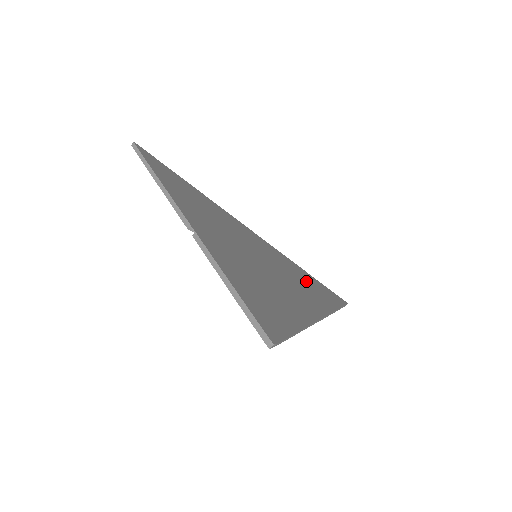
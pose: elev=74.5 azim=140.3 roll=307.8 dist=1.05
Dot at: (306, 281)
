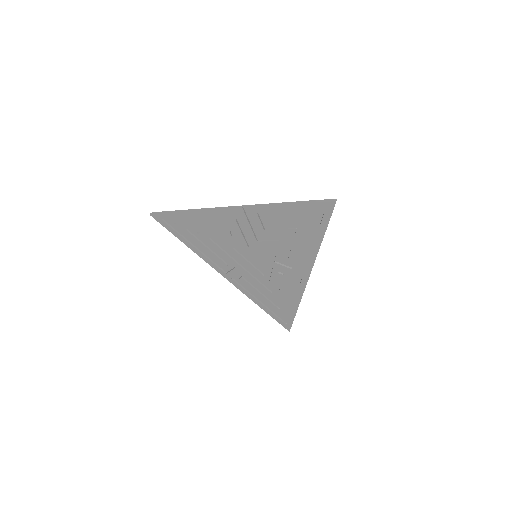
Dot at: (274, 293)
